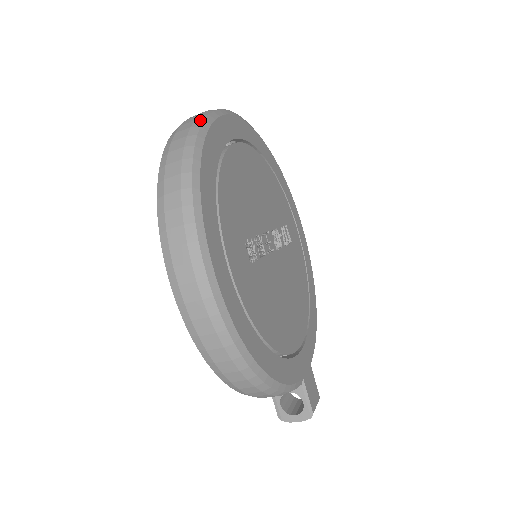
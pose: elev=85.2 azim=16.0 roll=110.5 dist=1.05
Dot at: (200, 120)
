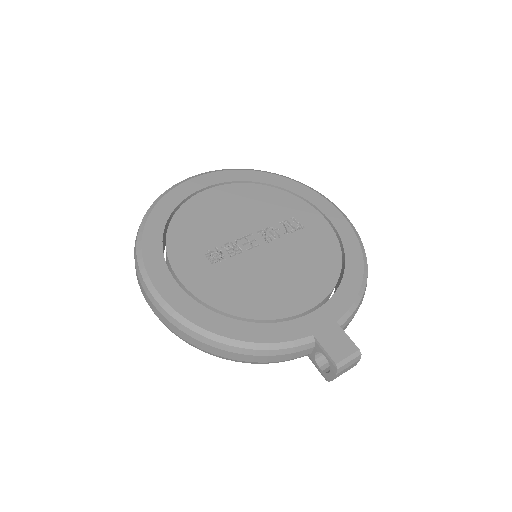
Dot at: (158, 198)
